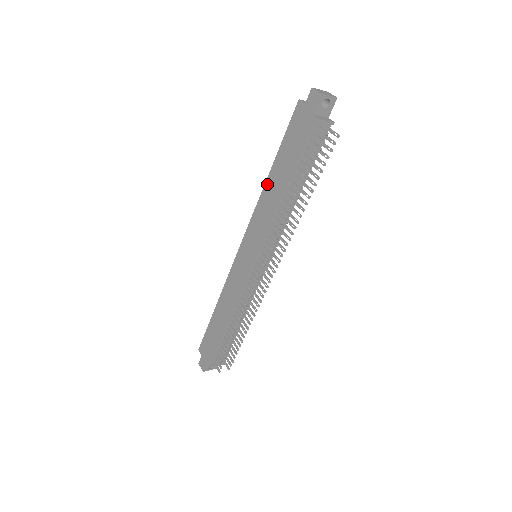
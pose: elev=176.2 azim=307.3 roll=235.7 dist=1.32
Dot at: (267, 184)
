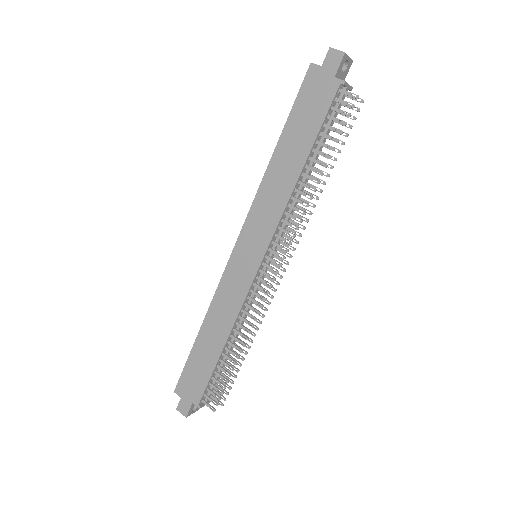
Dot at: (272, 166)
